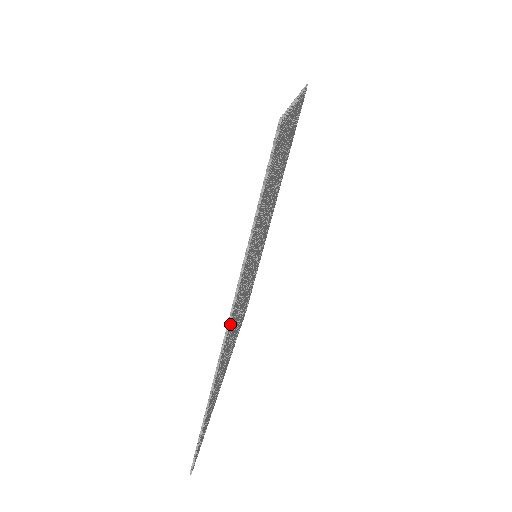
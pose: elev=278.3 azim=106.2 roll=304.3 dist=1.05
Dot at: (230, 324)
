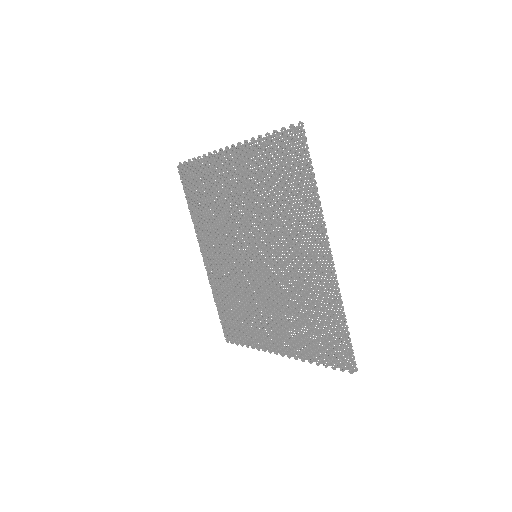
Dot at: occluded
